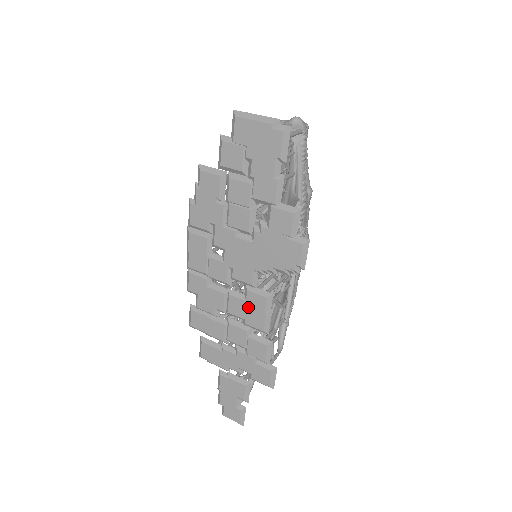
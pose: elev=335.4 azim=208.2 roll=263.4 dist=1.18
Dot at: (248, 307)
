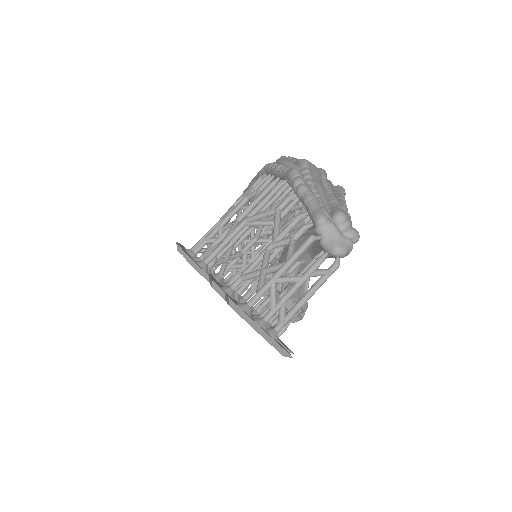
Dot at: occluded
